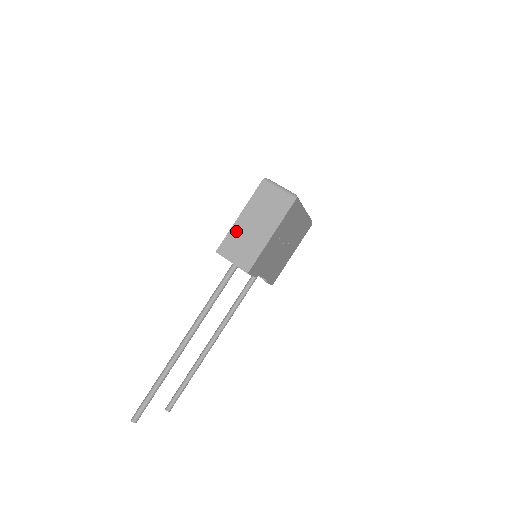
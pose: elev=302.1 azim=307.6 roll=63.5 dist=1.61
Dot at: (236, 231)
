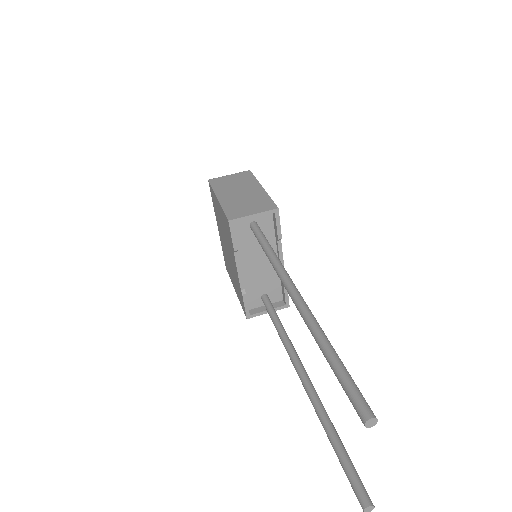
Dot at: (228, 203)
